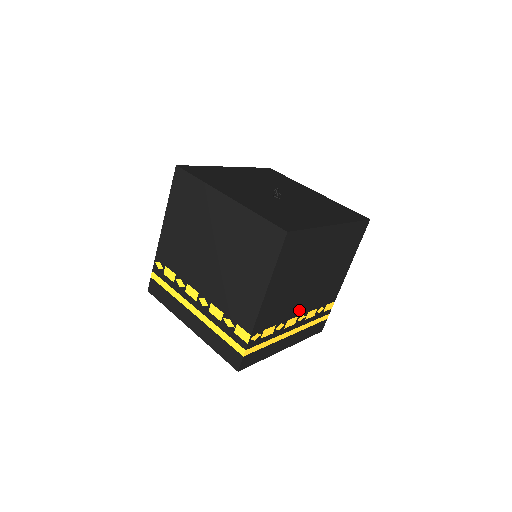
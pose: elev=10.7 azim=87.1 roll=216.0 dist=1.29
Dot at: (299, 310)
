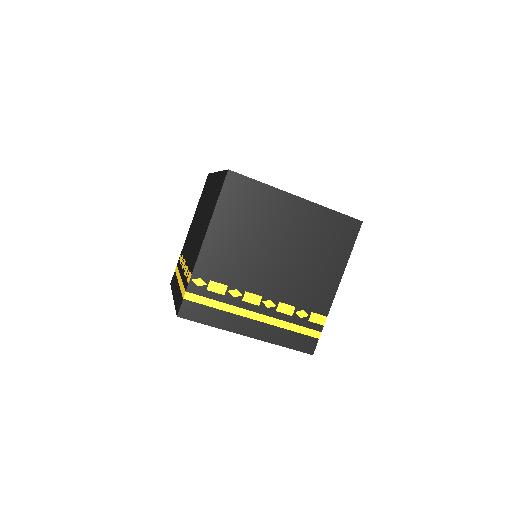
Dot at: occluded
